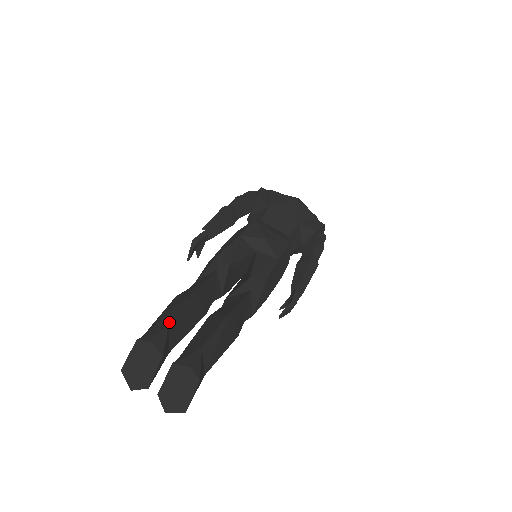
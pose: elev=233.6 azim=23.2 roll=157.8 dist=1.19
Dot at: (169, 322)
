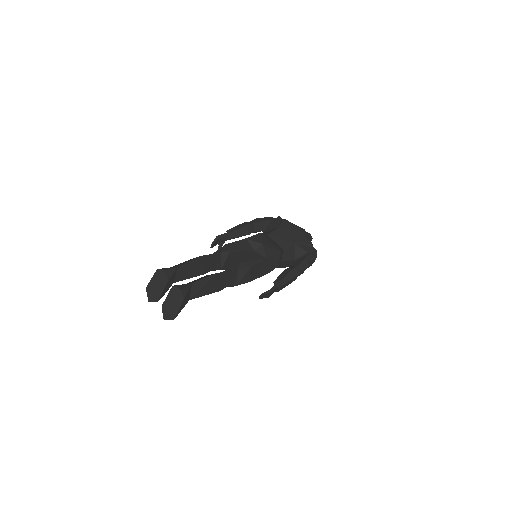
Dot at: (178, 266)
